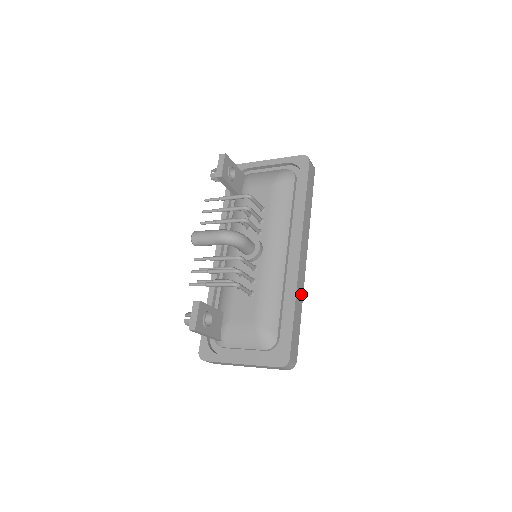
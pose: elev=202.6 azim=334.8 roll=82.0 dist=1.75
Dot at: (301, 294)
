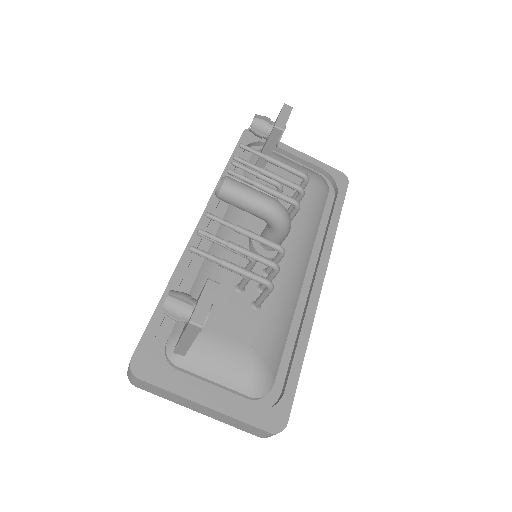
Dot at: occluded
